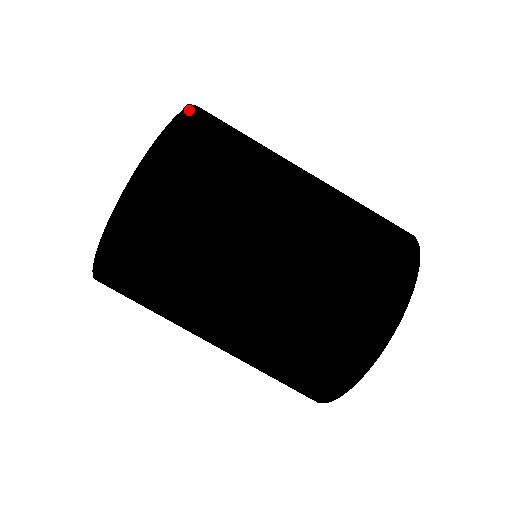
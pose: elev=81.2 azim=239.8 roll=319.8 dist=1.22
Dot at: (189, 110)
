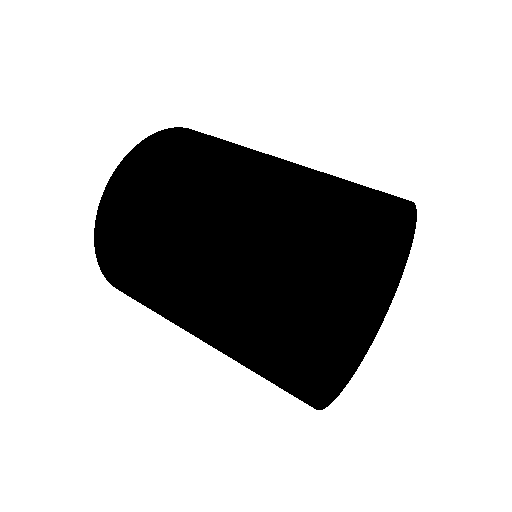
Dot at: occluded
